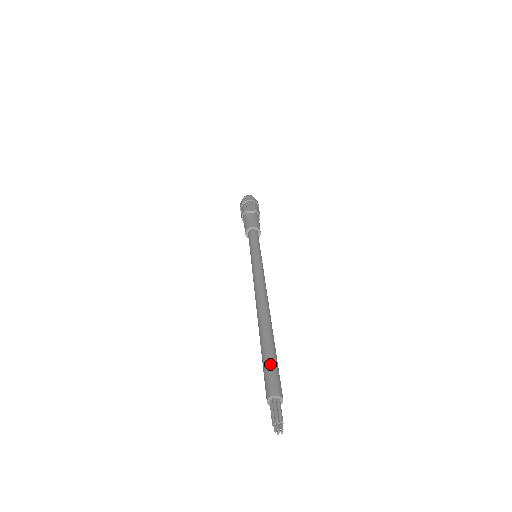
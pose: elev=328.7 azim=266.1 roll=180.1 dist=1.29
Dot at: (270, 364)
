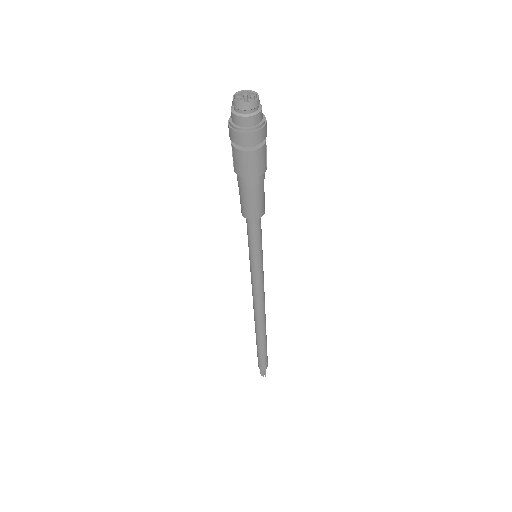
Dot at: (262, 358)
